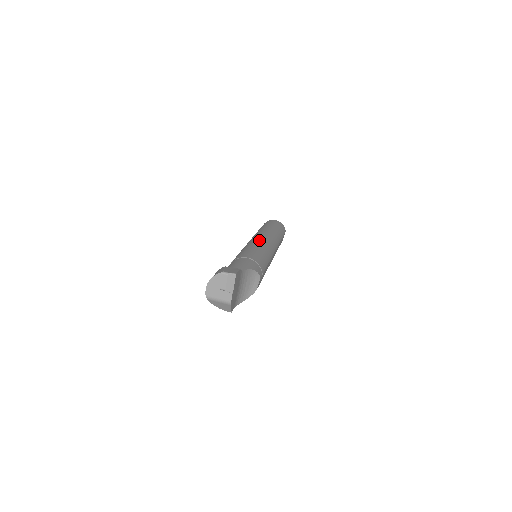
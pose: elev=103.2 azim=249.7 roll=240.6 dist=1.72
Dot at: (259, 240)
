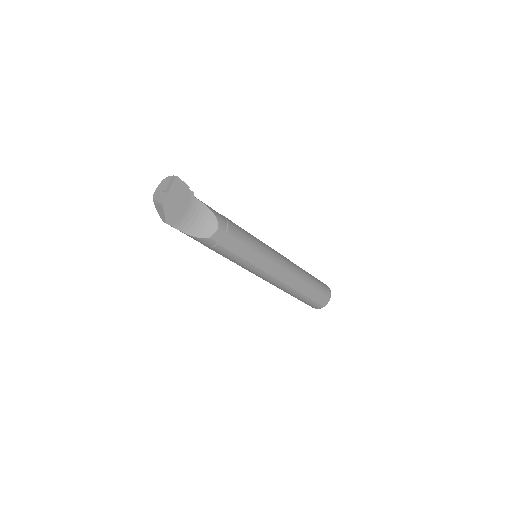
Dot at: occluded
